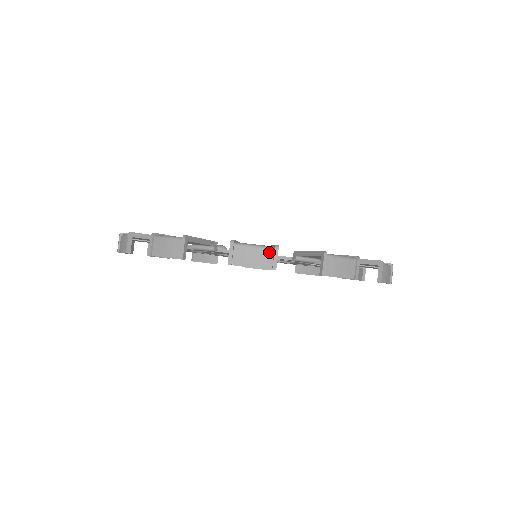
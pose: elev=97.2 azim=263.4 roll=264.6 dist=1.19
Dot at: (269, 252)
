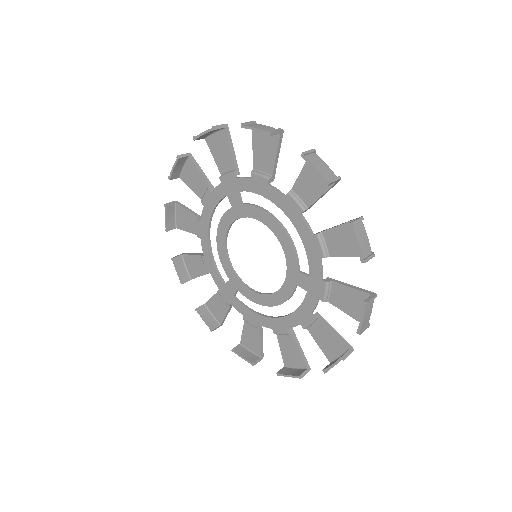
Dot at: (274, 129)
